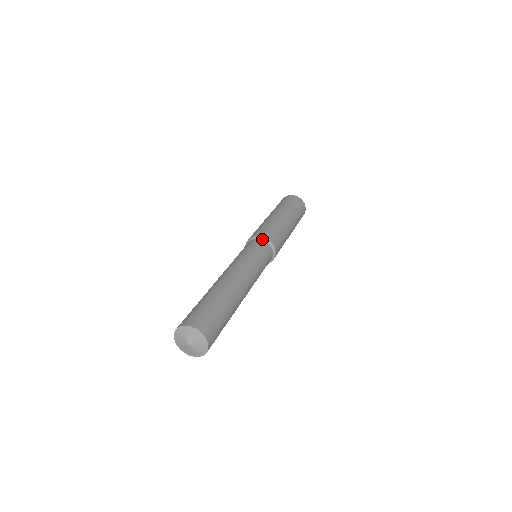
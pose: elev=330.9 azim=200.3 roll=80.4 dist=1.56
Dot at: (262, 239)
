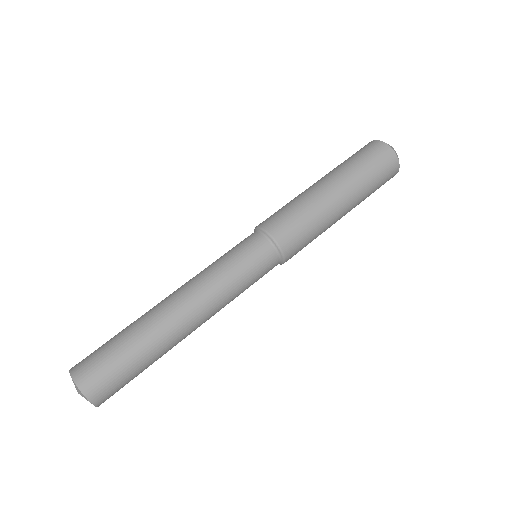
Dot at: (259, 231)
